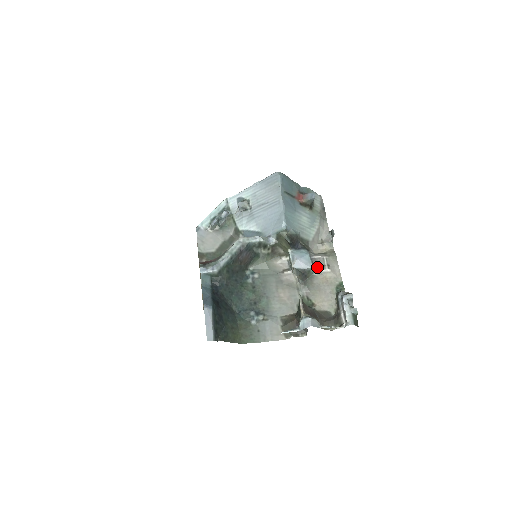
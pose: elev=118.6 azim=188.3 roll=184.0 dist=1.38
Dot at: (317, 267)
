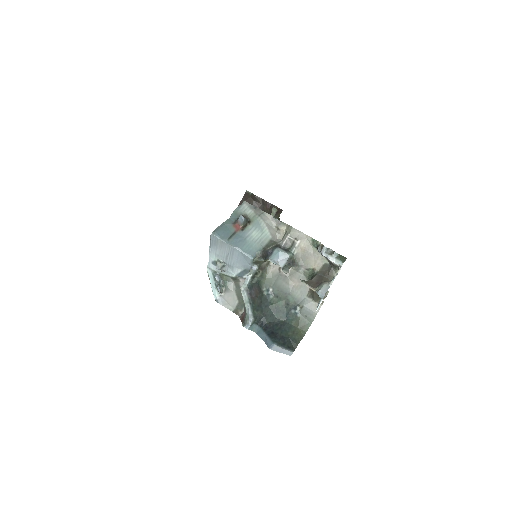
Dot at: (291, 247)
